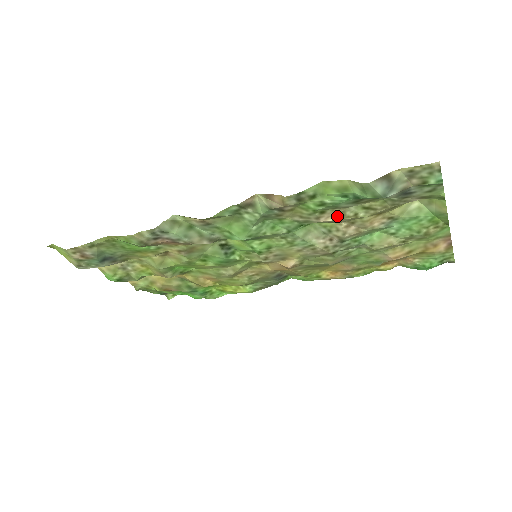
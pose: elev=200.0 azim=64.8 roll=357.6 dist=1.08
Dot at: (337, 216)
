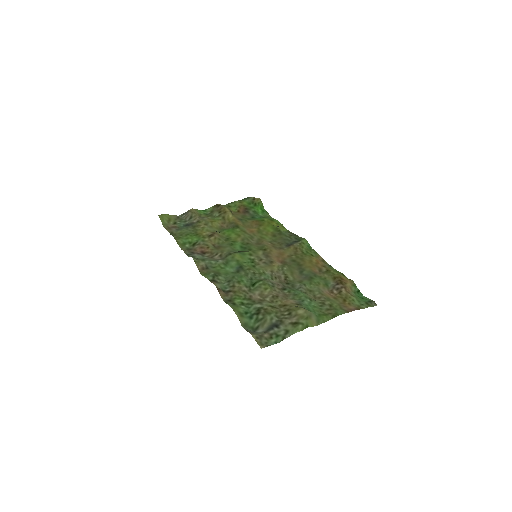
Dot at: (261, 299)
